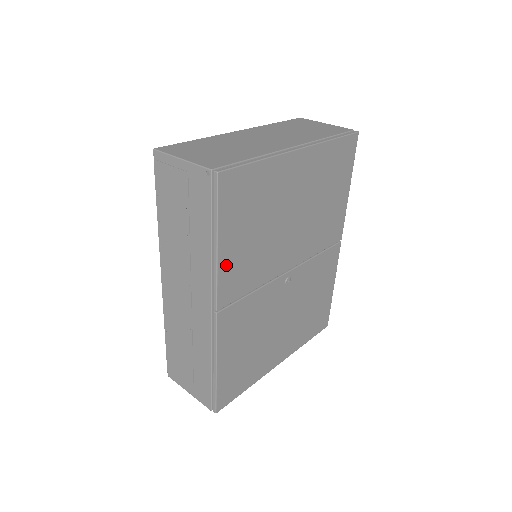
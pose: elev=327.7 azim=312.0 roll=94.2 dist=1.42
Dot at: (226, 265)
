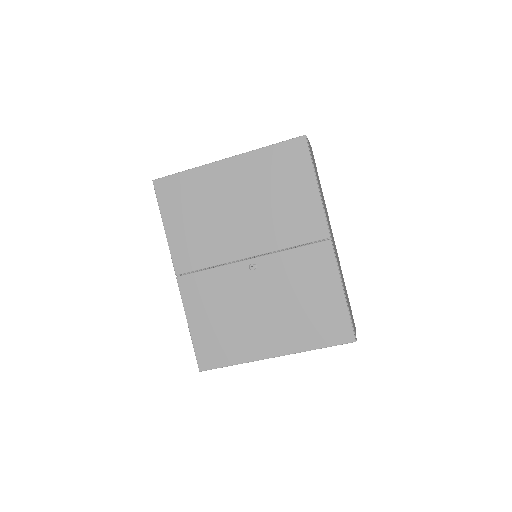
Dot at: (175, 241)
